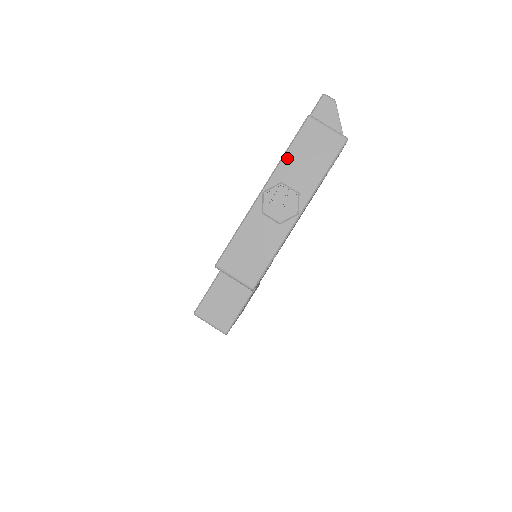
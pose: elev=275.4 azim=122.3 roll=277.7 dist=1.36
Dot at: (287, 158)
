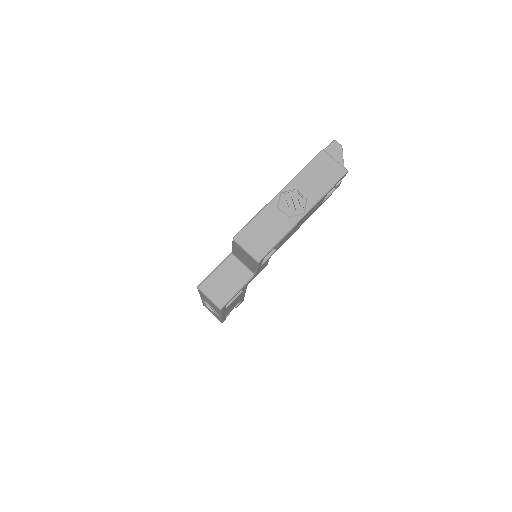
Dot at: (303, 174)
